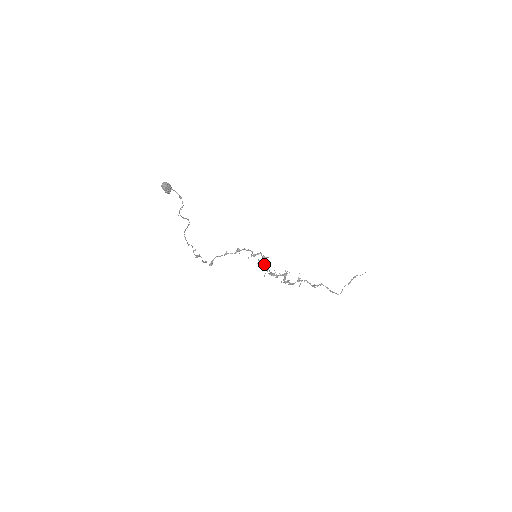
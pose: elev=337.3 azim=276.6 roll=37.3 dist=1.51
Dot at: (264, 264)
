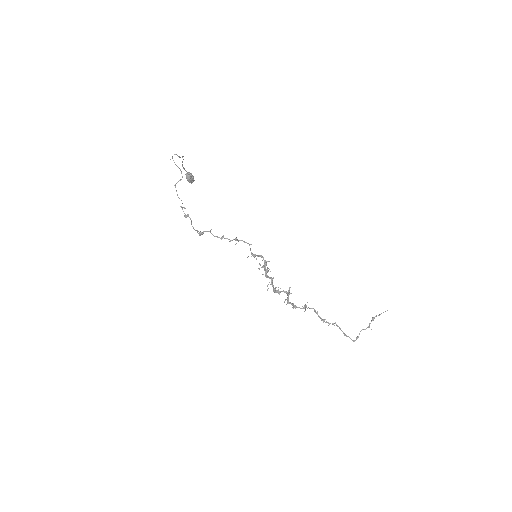
Dot at: occluded
